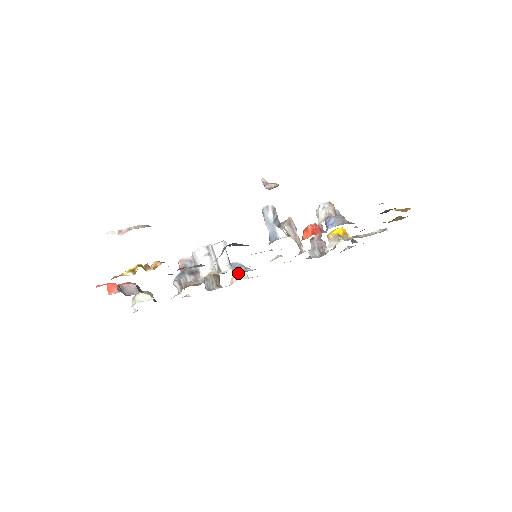
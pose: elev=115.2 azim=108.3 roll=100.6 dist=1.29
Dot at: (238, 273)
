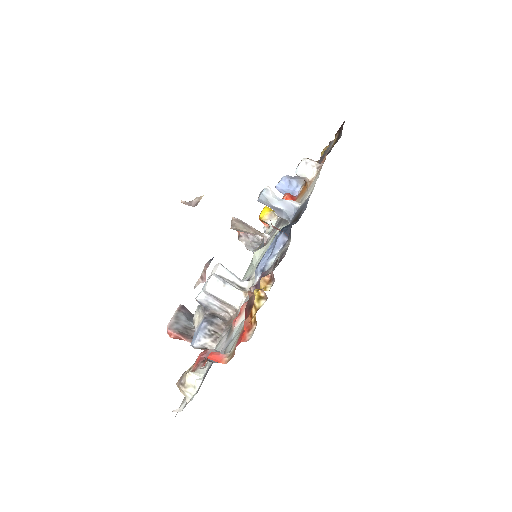
Dot at: occluded
